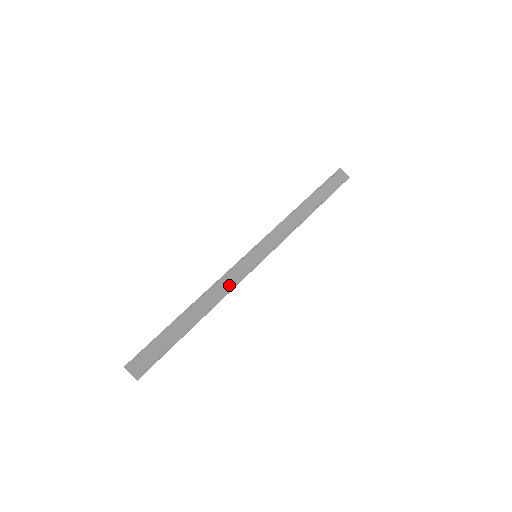
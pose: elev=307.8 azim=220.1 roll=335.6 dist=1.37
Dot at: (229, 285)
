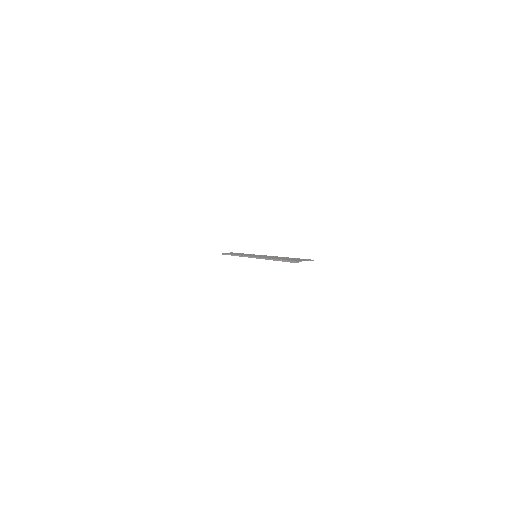
Dot at: occluded
